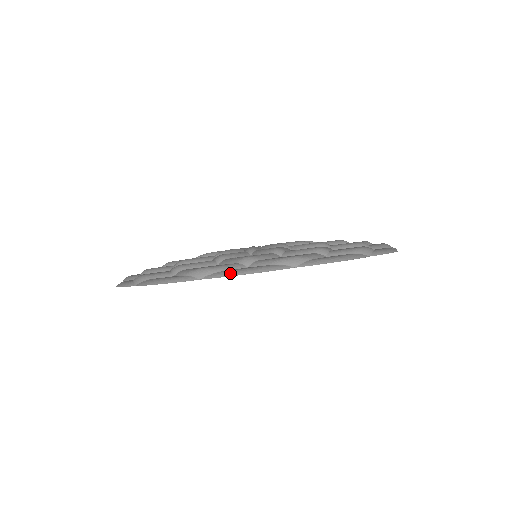
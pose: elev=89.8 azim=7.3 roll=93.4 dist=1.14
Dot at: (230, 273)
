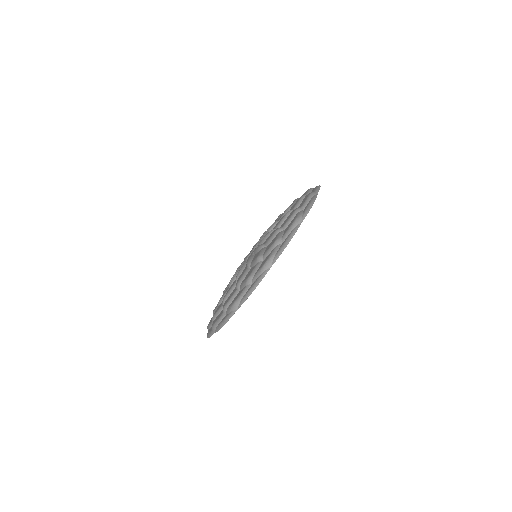
Dot at: (309, 208)
